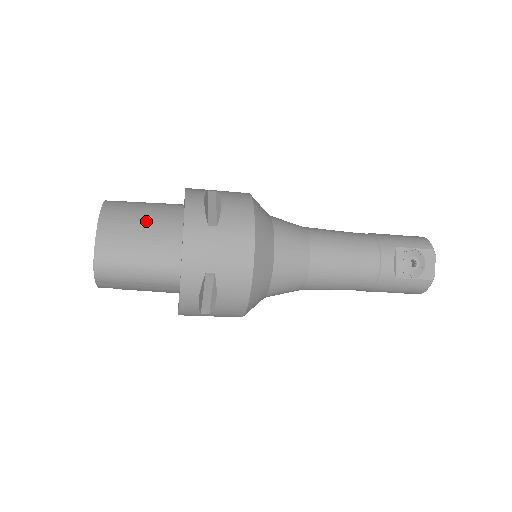
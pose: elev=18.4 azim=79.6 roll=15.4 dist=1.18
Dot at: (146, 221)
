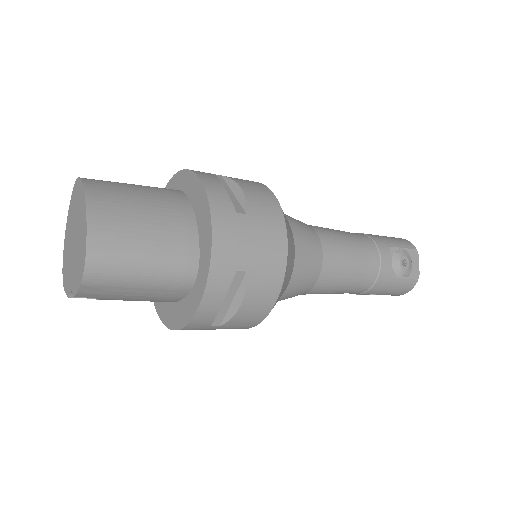
Dot at: (149, 206)
